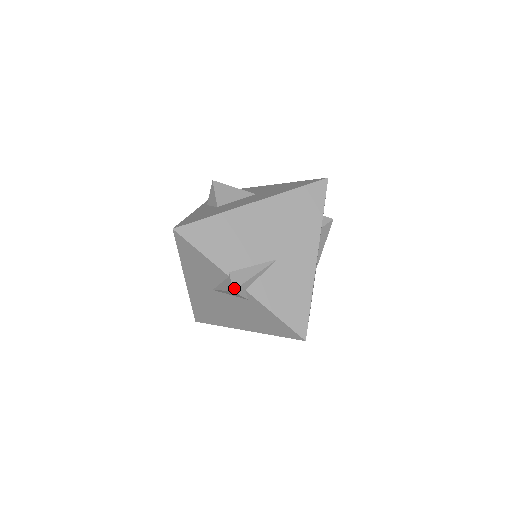
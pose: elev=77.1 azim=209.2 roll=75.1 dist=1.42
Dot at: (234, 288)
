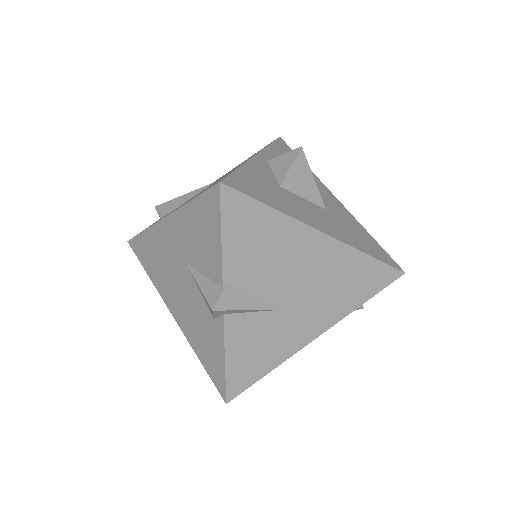
Dot at: (217, 308)
